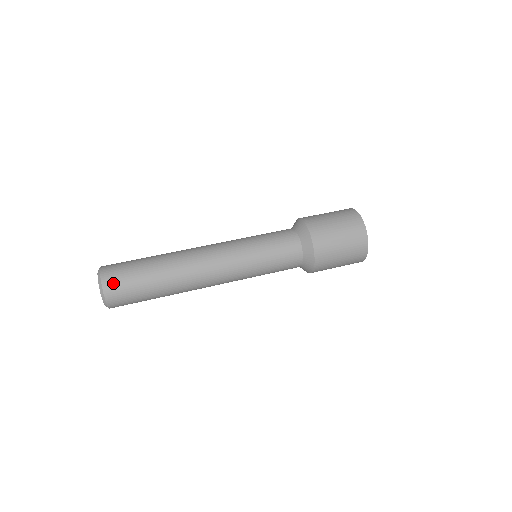
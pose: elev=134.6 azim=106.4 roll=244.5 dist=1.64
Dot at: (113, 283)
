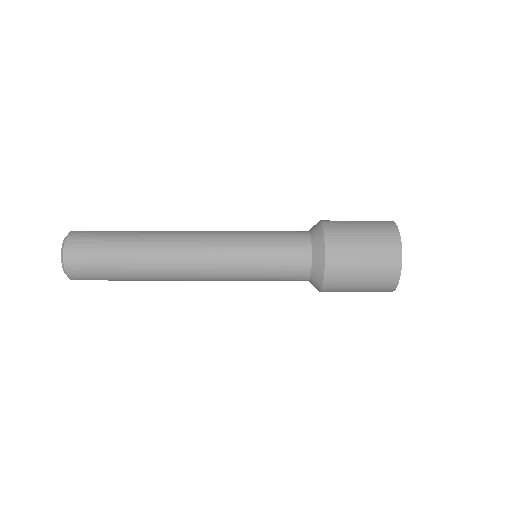
Dot at: (79, 274)
